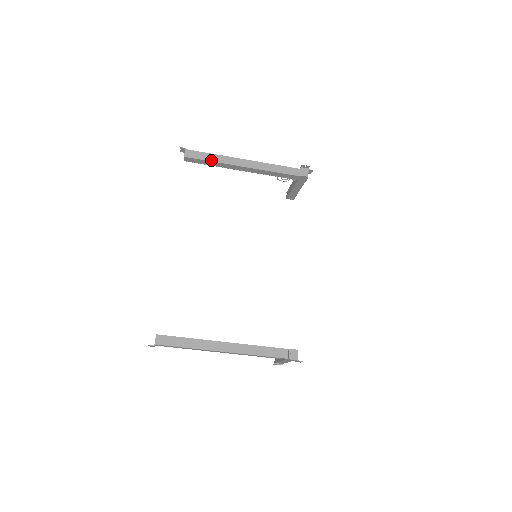
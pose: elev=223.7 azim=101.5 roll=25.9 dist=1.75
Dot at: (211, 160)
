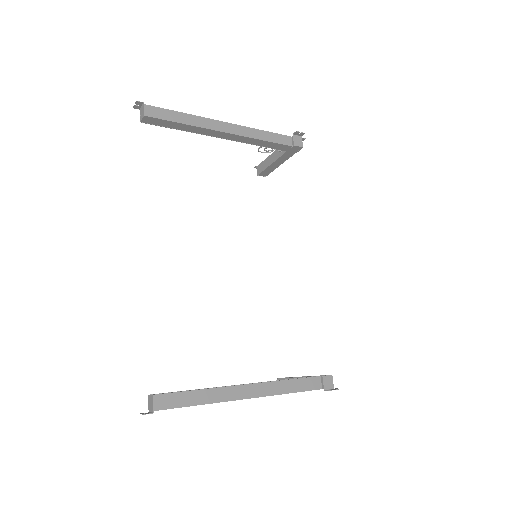
Dot at: (183, 122)
